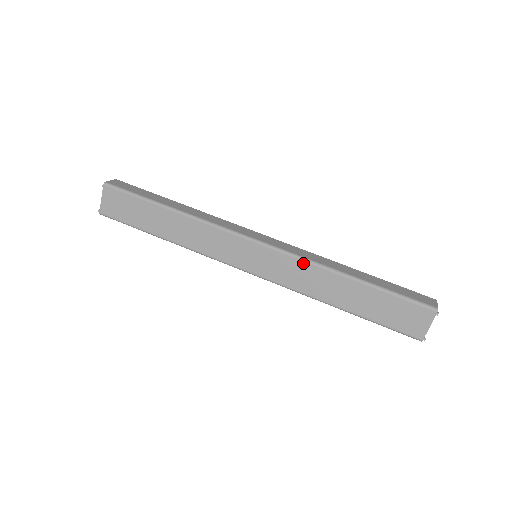
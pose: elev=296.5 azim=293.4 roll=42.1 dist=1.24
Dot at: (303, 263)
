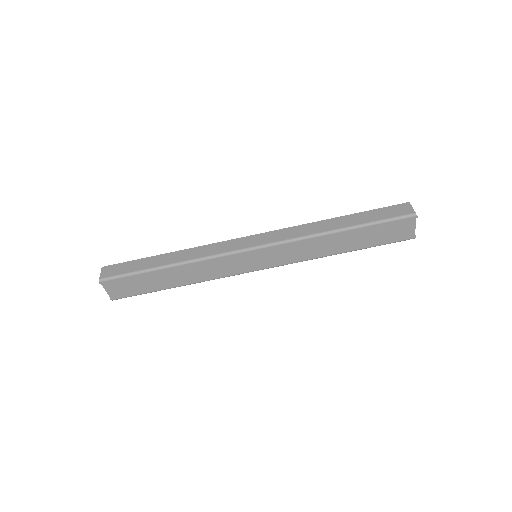
Dot at: (297, 243)
